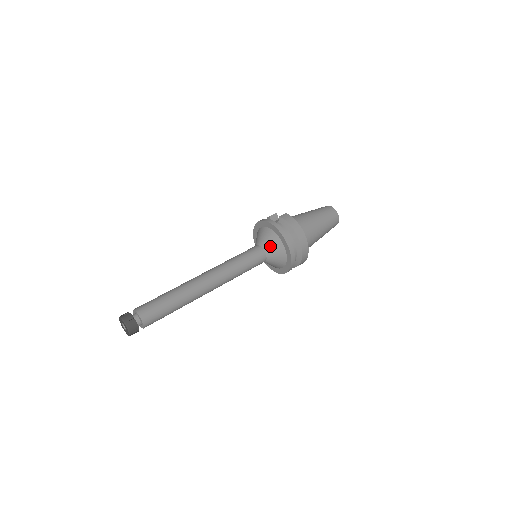
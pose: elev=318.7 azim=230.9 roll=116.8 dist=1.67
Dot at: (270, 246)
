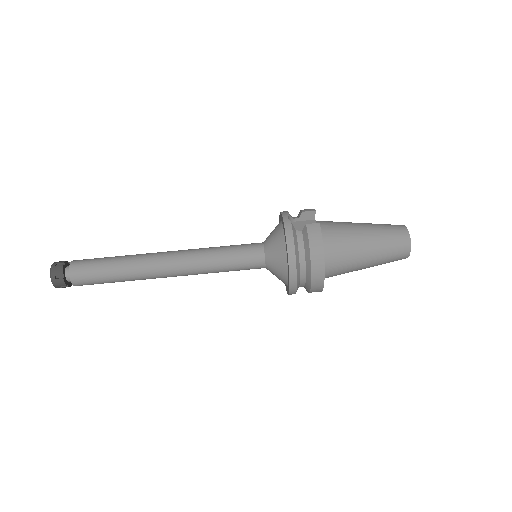
Dot at: (273, 257)
